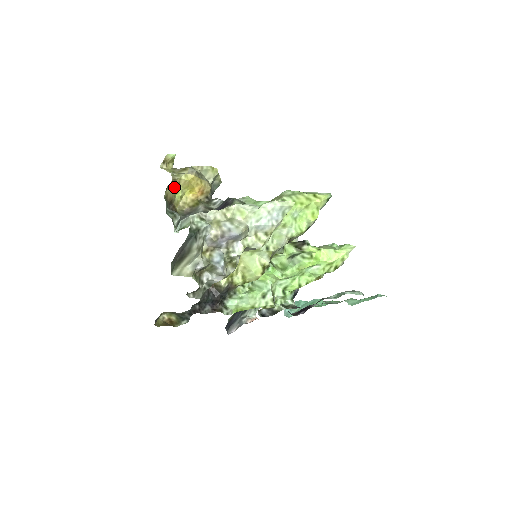
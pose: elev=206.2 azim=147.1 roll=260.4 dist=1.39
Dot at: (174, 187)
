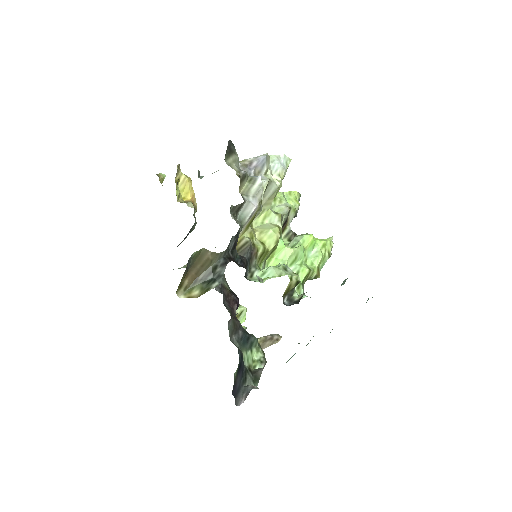
Dot at: (175, 181)
